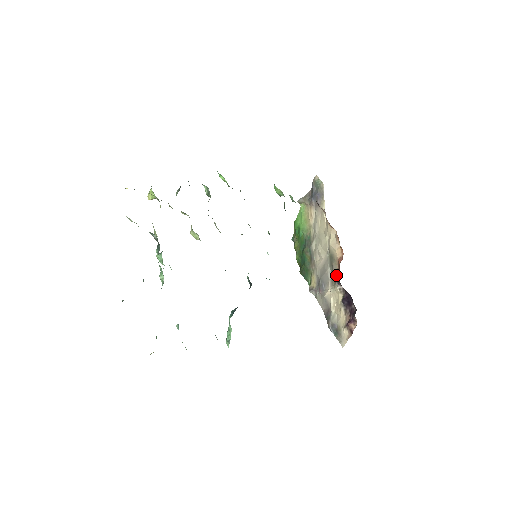
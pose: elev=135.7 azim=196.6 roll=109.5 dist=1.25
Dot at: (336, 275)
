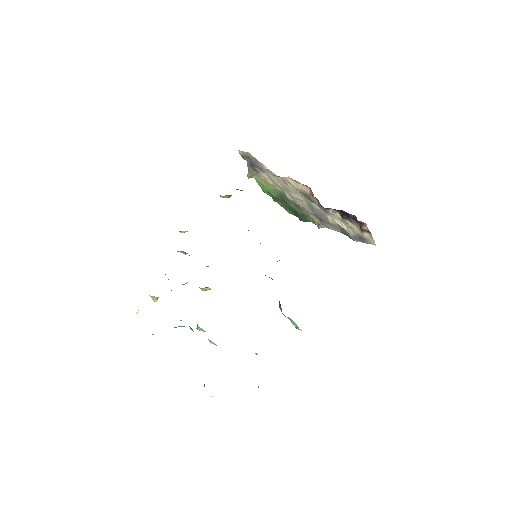
Dot at: (320, 205)
